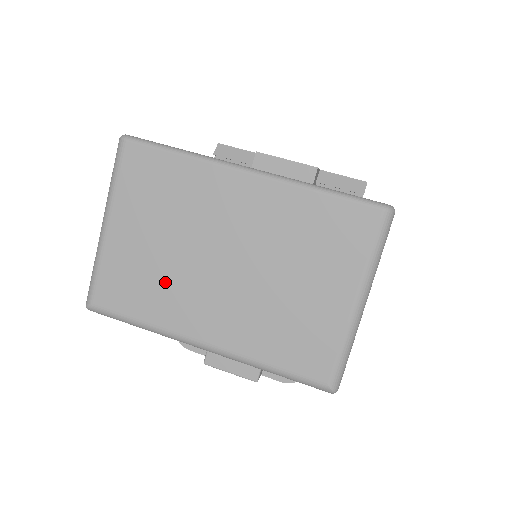
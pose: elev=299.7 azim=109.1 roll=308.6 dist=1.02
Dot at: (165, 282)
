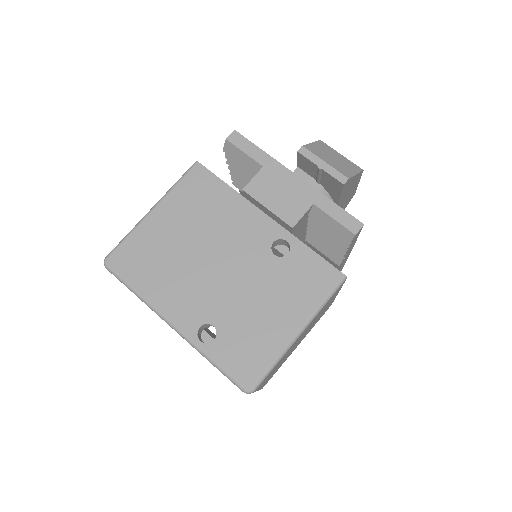
Dot at: occluded
